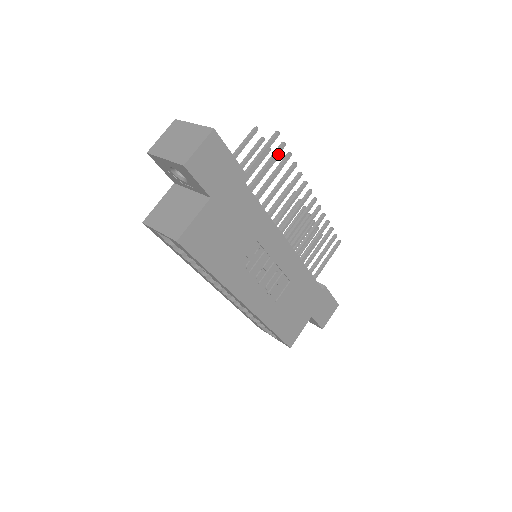
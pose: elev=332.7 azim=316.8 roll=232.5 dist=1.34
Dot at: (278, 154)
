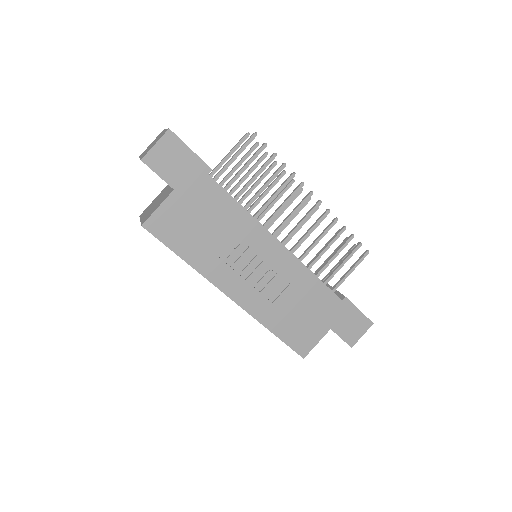
Dot at: (258, 154)
